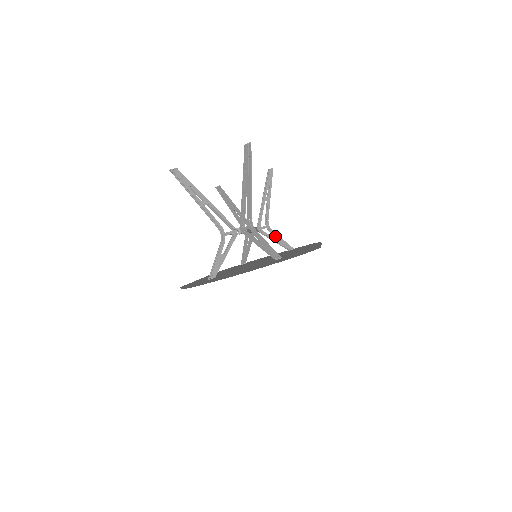
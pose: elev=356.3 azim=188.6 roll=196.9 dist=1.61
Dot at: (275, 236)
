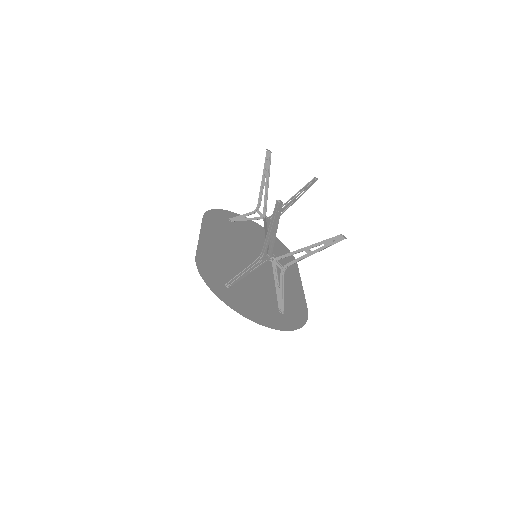
Dot at: occluded
